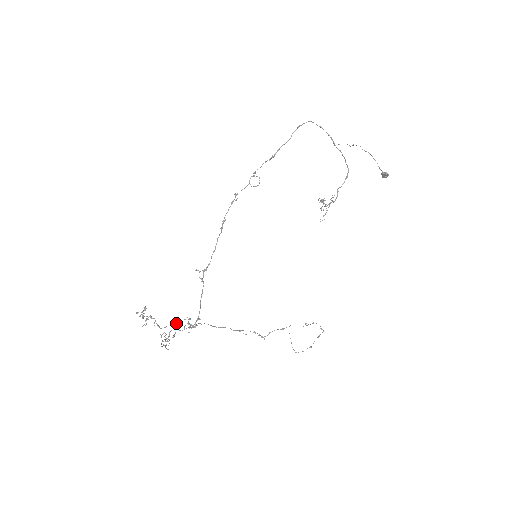
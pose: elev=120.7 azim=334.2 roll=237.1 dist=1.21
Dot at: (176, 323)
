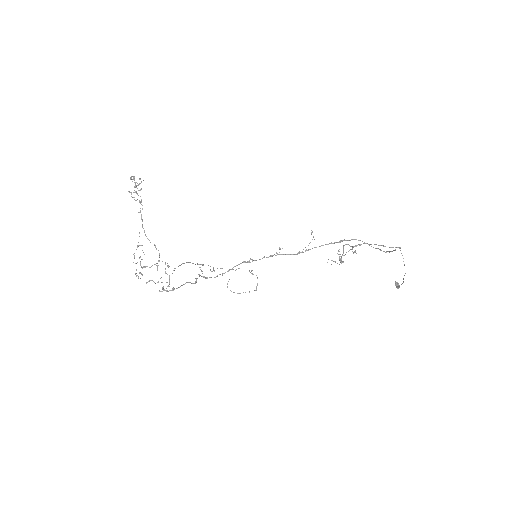
Dot at: occluded
